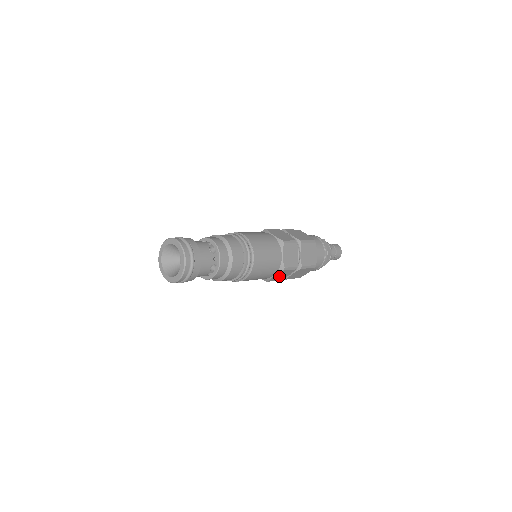
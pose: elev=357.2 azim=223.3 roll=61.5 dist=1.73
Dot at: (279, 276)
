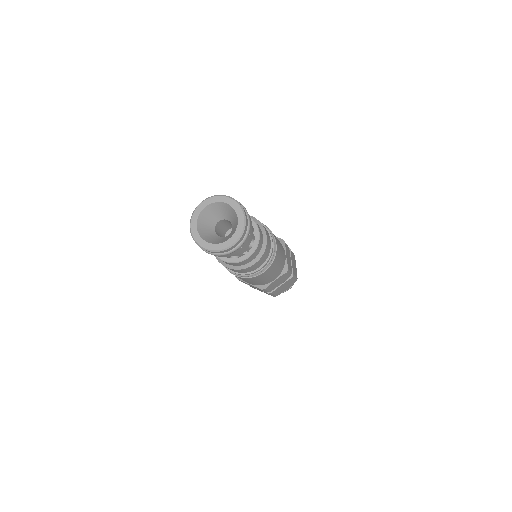
Dot at: (275, 283)
